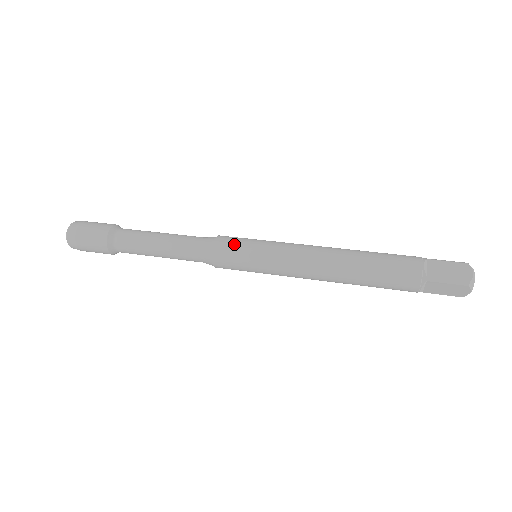
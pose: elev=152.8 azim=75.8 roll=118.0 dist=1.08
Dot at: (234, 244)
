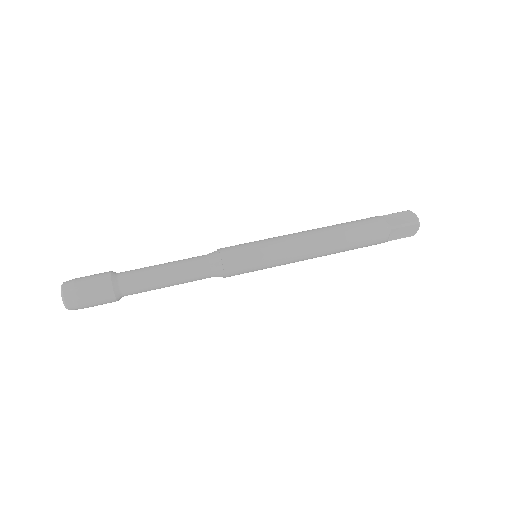
Dot at: (238, 249)
